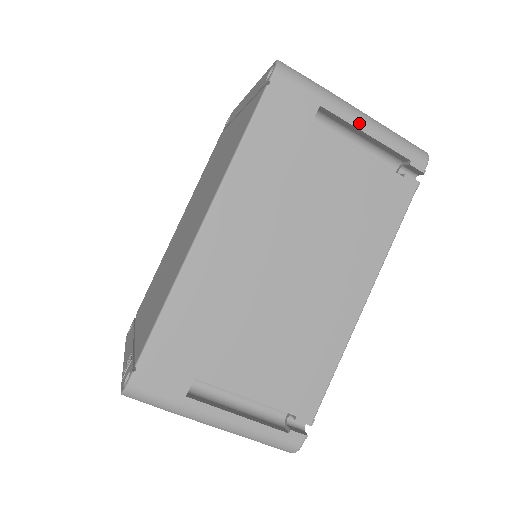
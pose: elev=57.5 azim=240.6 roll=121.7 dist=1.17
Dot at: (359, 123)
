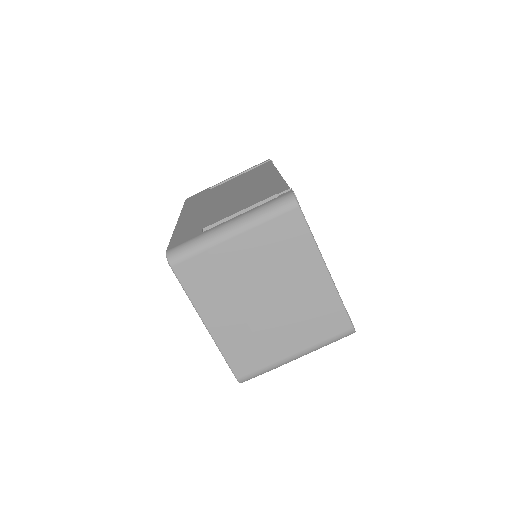
Dot at: (229, 178)
